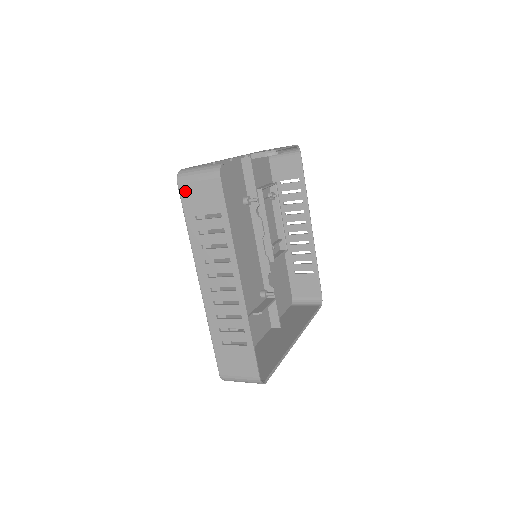
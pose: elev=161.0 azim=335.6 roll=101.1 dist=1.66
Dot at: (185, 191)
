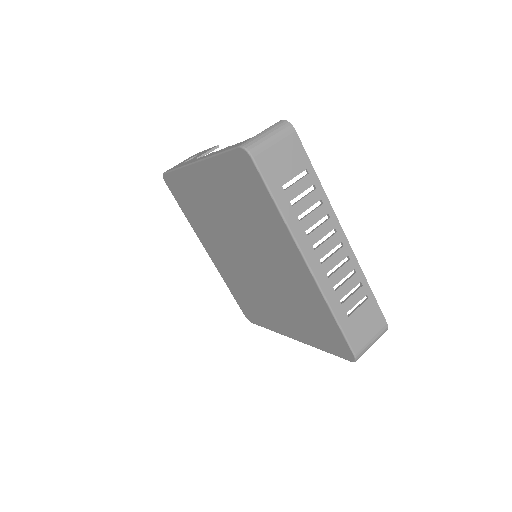
Dot at: (264, 162)
